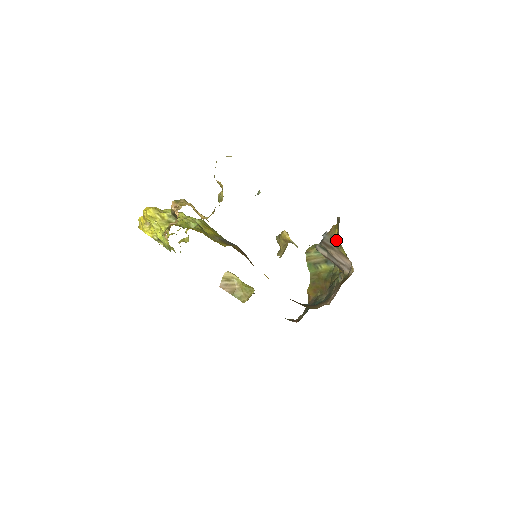
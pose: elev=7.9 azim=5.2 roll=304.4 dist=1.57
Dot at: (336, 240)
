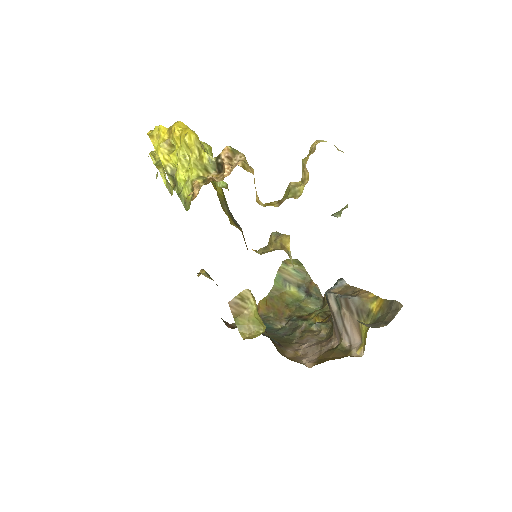
Dot at: (366, 312)
